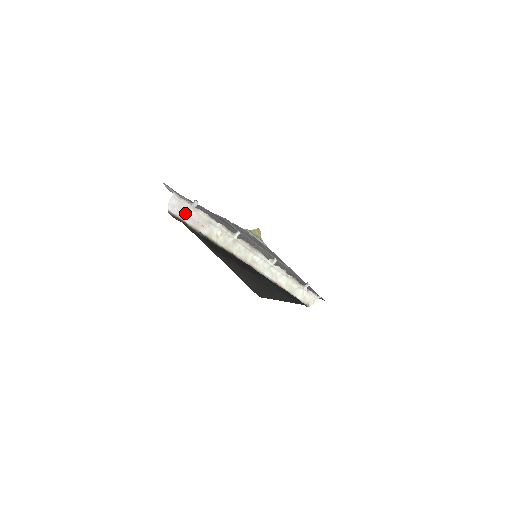
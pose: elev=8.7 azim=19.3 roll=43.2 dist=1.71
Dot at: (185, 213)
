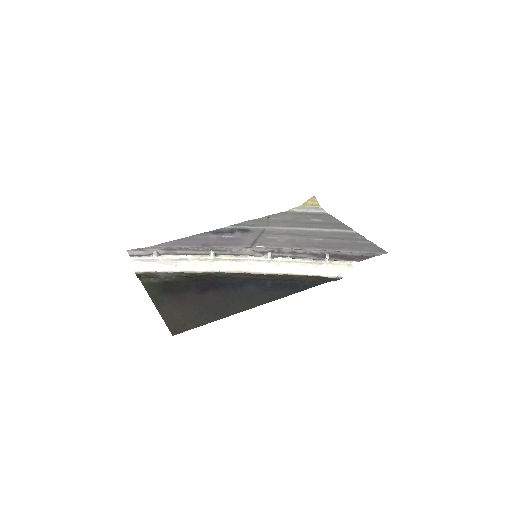
Dot at: (152, 265)
